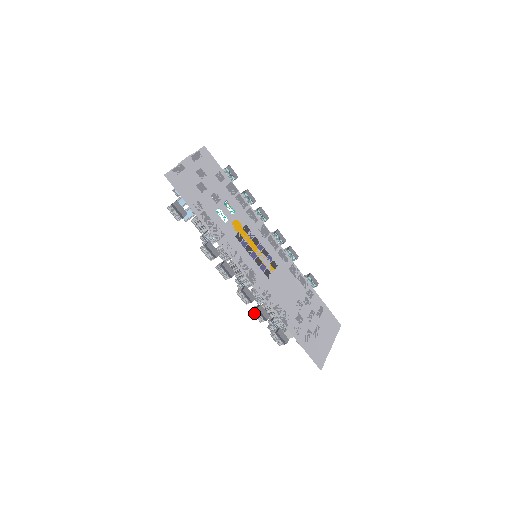
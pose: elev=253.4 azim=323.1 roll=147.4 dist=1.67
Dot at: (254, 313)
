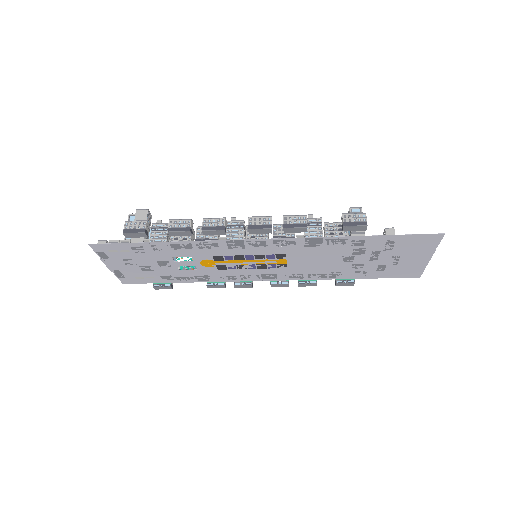
Dot at: occluded
